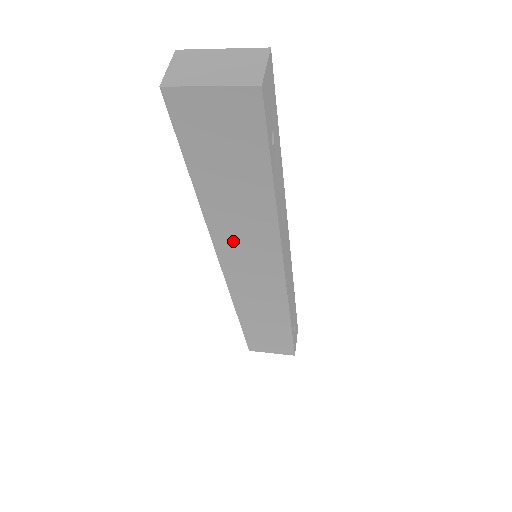
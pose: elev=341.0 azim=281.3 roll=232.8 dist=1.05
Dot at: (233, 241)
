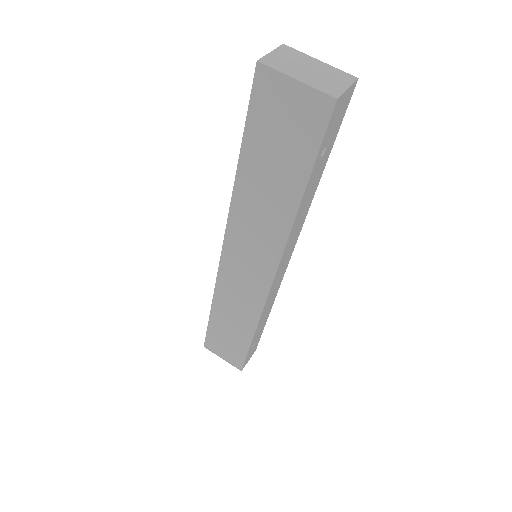
Dot at: (245, 229)
